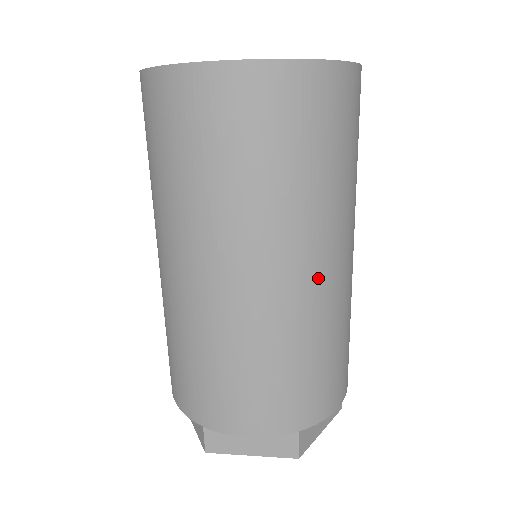
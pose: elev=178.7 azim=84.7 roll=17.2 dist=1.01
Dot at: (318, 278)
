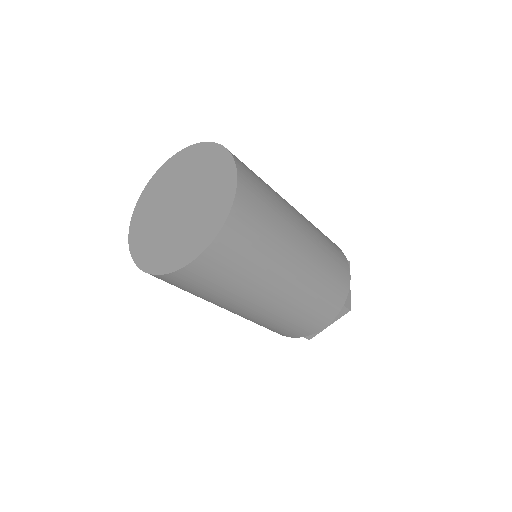
Dot at: (257, 311)
